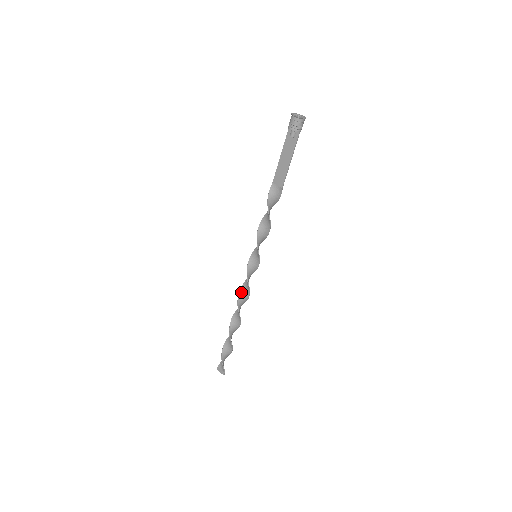
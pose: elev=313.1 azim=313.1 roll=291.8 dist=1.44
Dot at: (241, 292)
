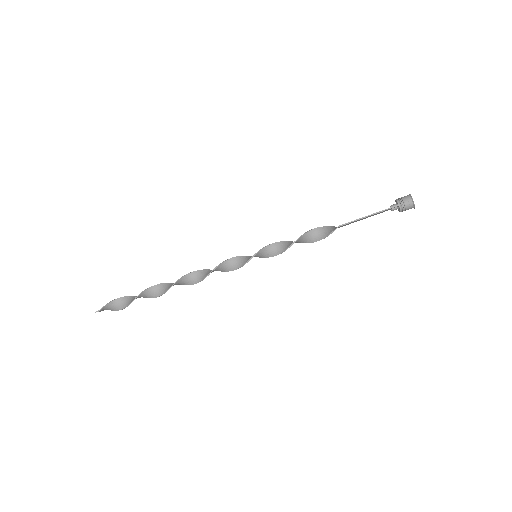
Dot at: (209, 270)
